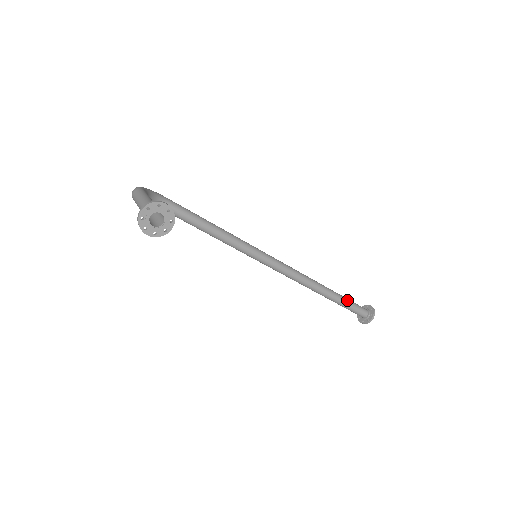
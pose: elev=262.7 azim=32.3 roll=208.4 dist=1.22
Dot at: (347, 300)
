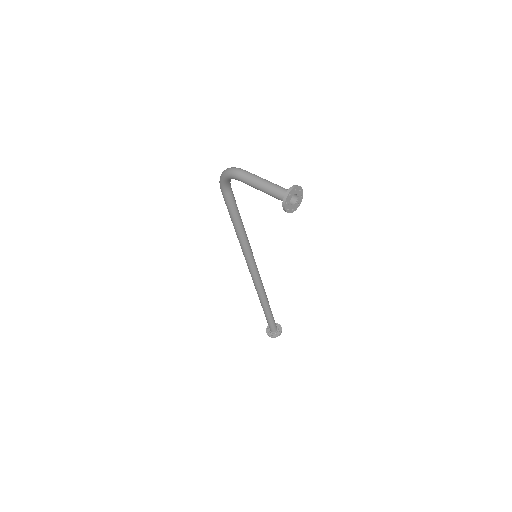
Dot at: occluded
